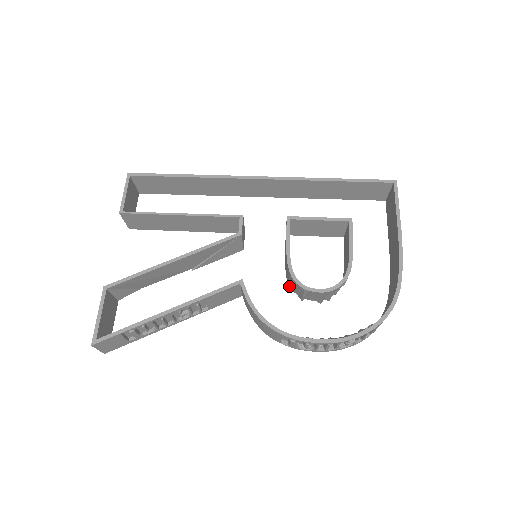
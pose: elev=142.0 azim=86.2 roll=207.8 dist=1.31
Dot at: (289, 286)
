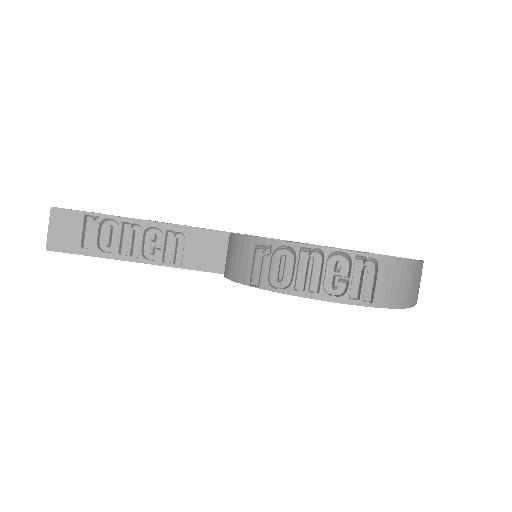
Dot at: occluded
